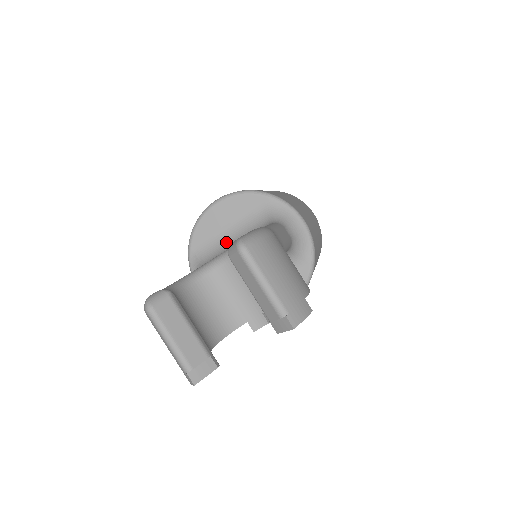
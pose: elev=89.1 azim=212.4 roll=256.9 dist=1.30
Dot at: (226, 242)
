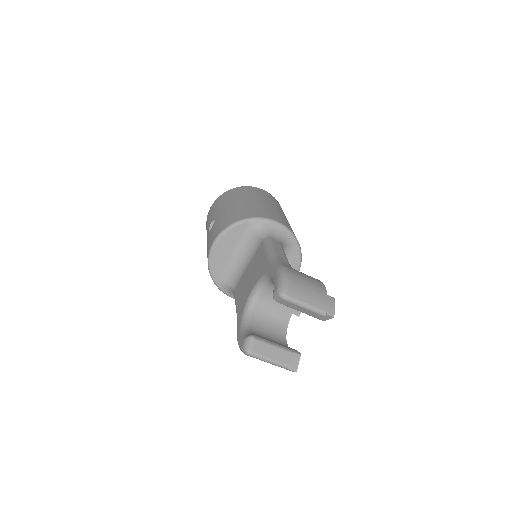
Dot at: (237, 264)
